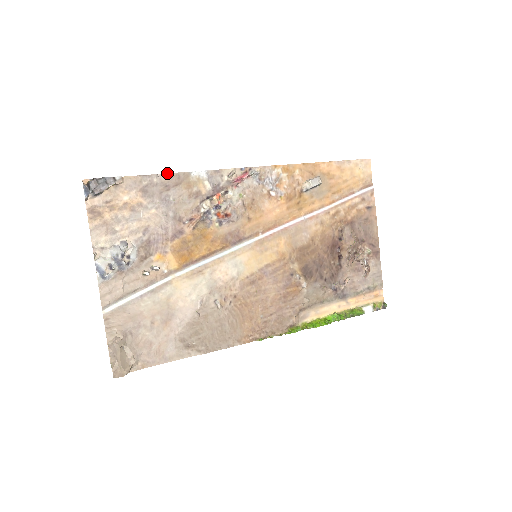
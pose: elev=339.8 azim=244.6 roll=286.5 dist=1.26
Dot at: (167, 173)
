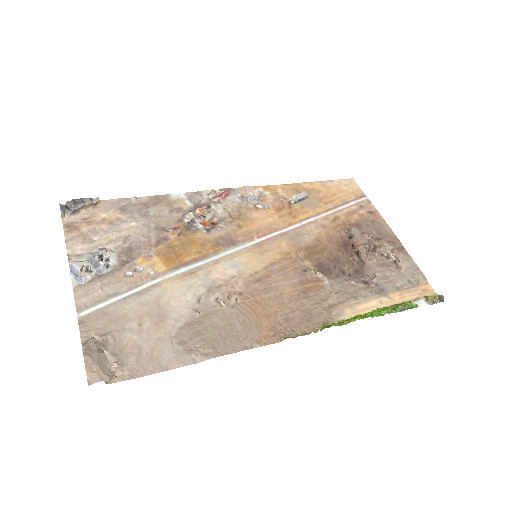
Dot at: (145, 196)
